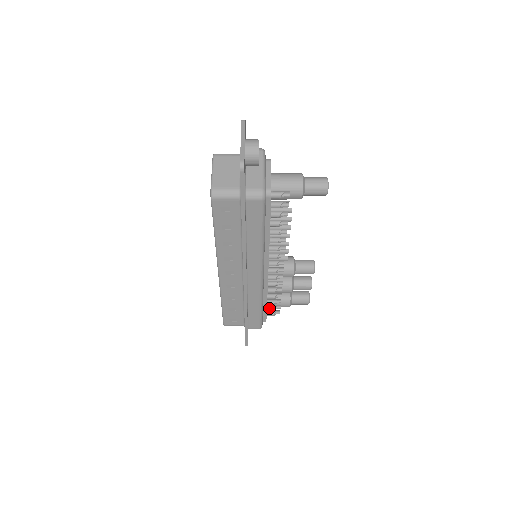
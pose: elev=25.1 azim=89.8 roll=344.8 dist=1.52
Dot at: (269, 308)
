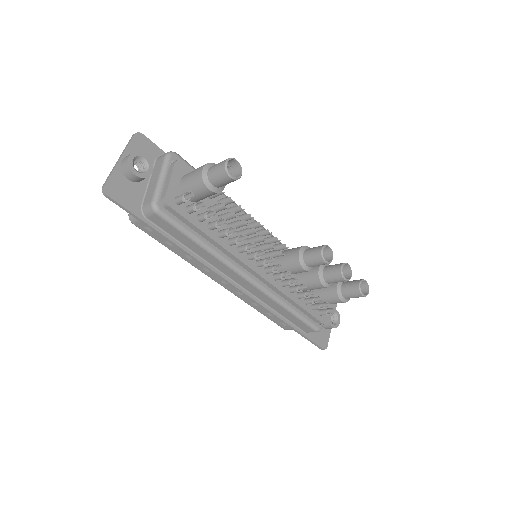
Dot at: (314, 307)
